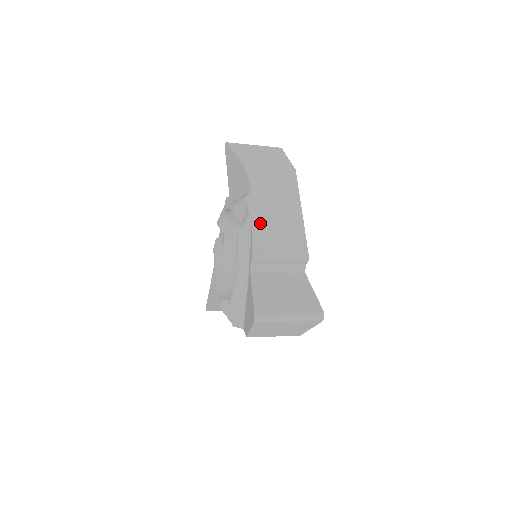
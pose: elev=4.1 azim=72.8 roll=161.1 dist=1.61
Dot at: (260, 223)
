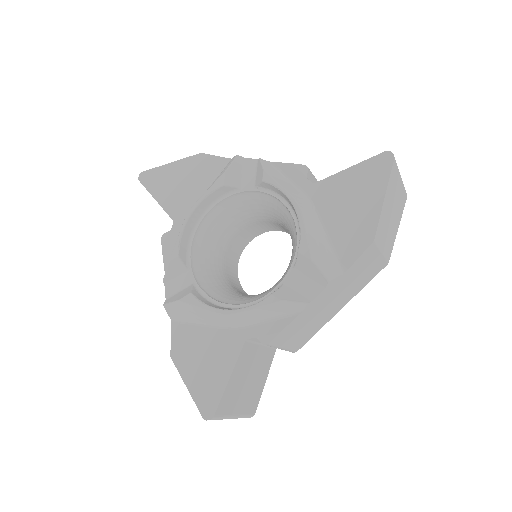
Dot at: occluded
